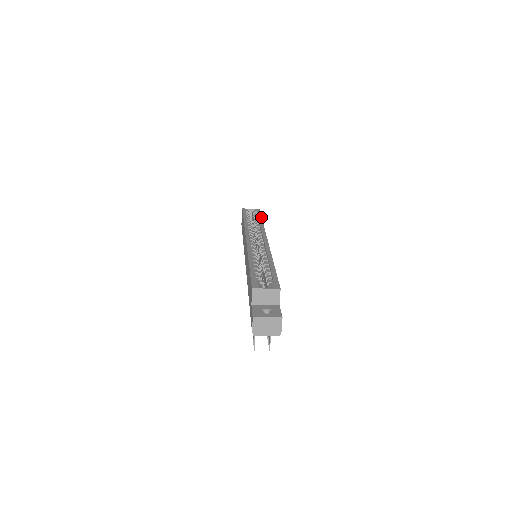
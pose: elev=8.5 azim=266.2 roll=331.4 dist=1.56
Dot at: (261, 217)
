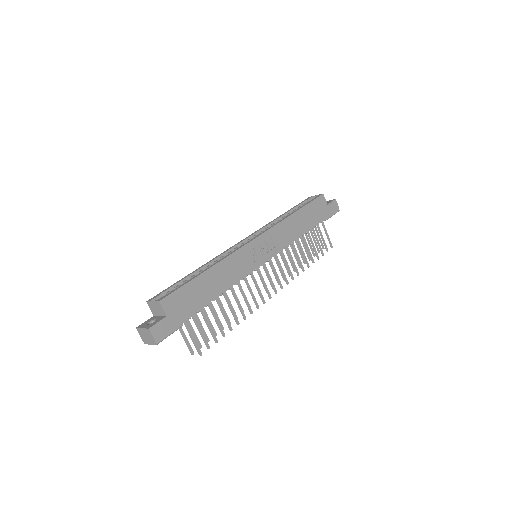
Dot at: (302, 207)
